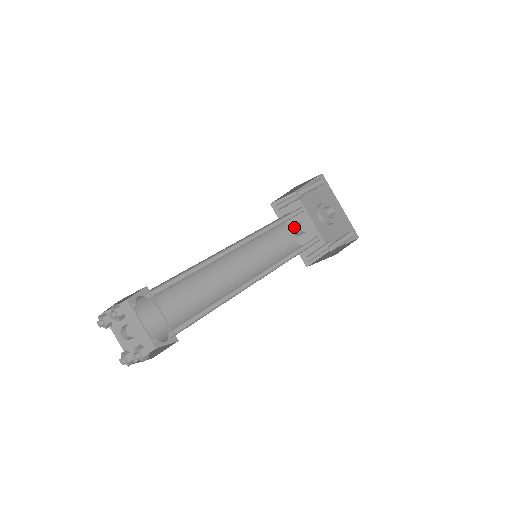
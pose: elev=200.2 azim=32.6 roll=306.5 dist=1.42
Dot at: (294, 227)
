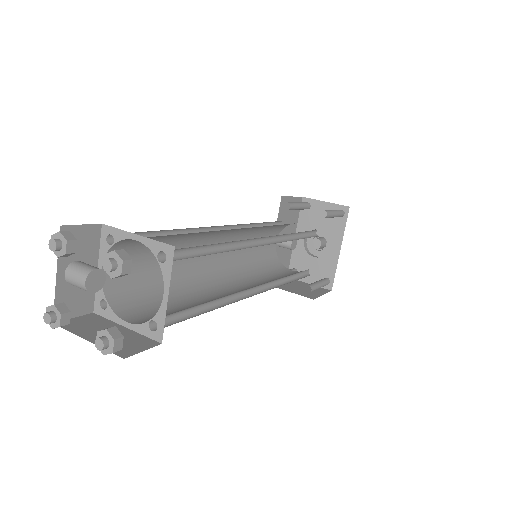
Dot at: occluded
